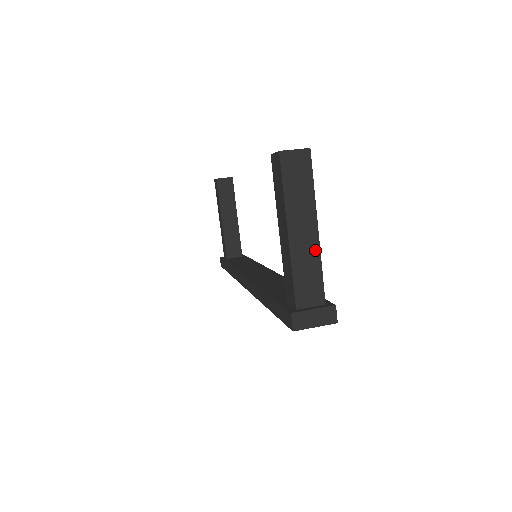
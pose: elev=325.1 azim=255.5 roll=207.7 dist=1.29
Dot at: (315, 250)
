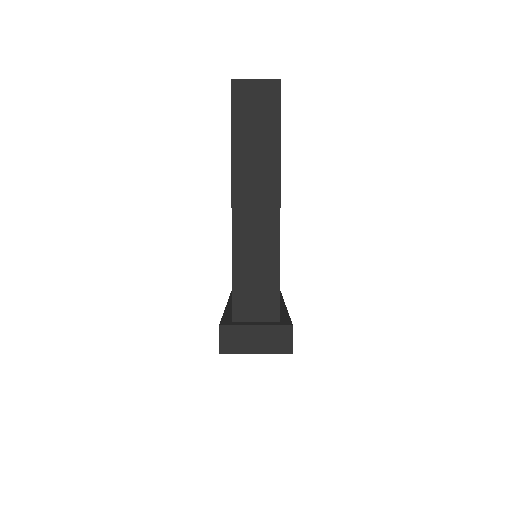
Dot at: (272, 236)
